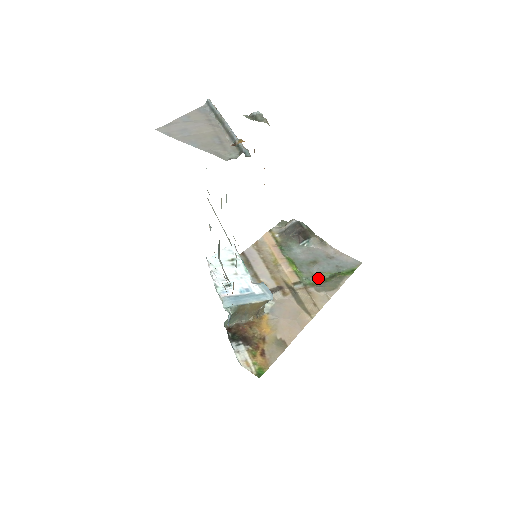
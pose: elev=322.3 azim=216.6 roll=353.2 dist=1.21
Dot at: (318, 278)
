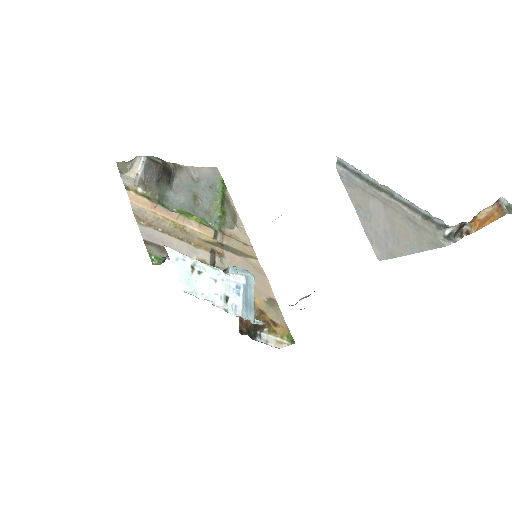
Dot at: (217, 214)
